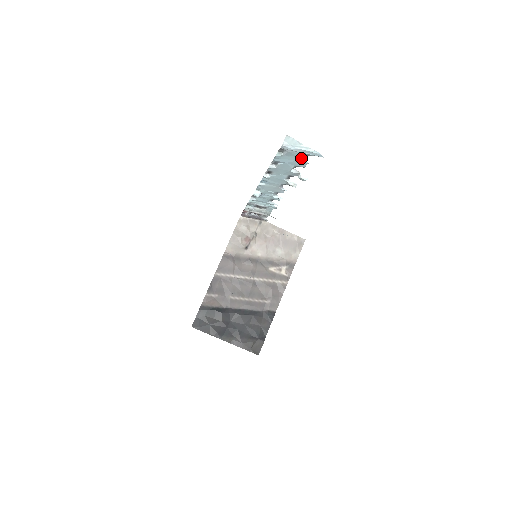
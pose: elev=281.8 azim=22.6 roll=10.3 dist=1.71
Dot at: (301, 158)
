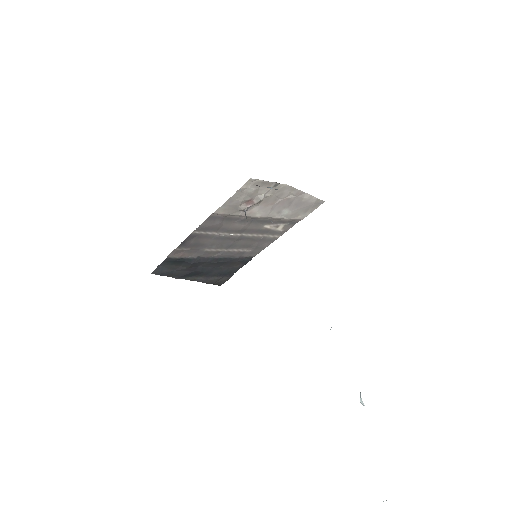
Dot at: occluded
